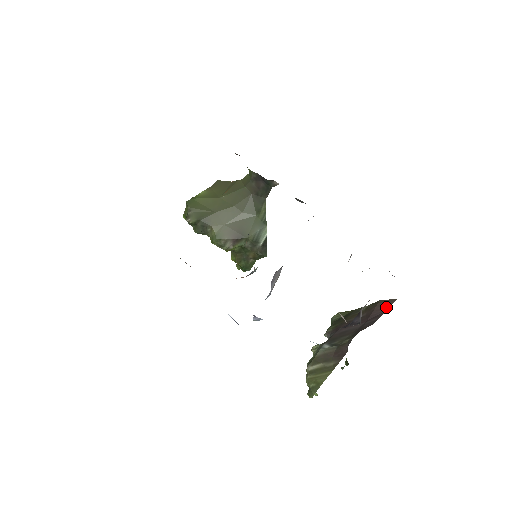
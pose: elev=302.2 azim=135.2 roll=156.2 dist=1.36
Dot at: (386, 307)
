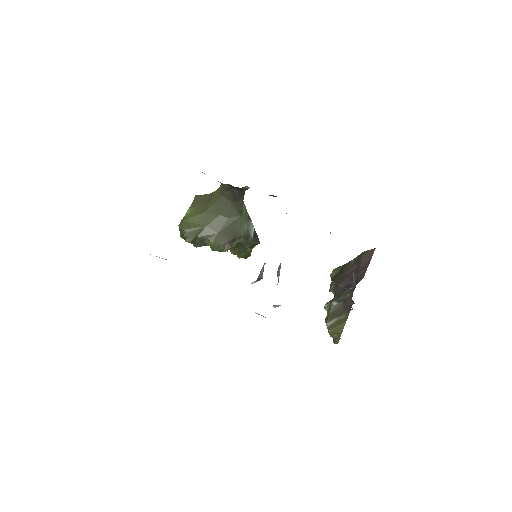
Dot at: (370, 257)
